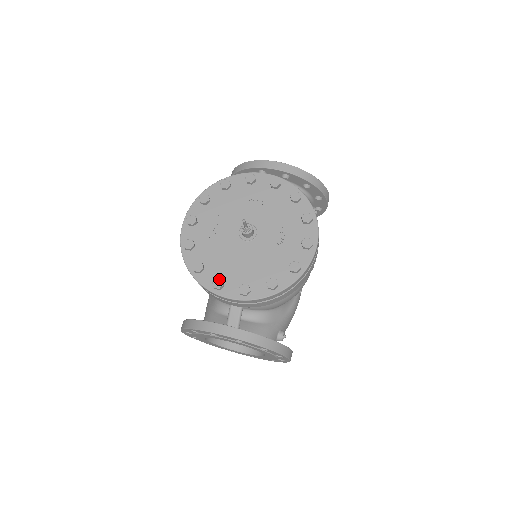
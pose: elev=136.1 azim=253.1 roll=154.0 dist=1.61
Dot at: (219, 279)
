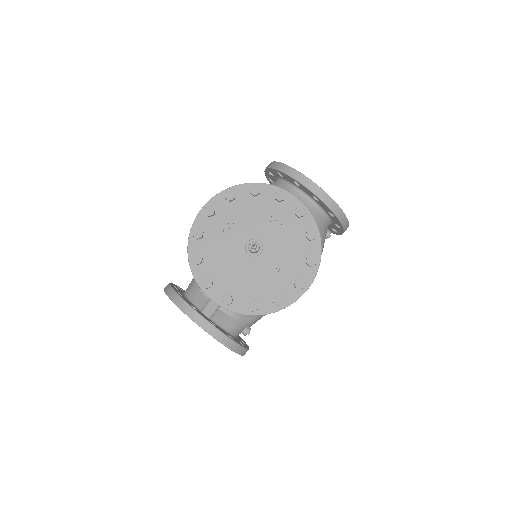
Dot at: (210, 280)
